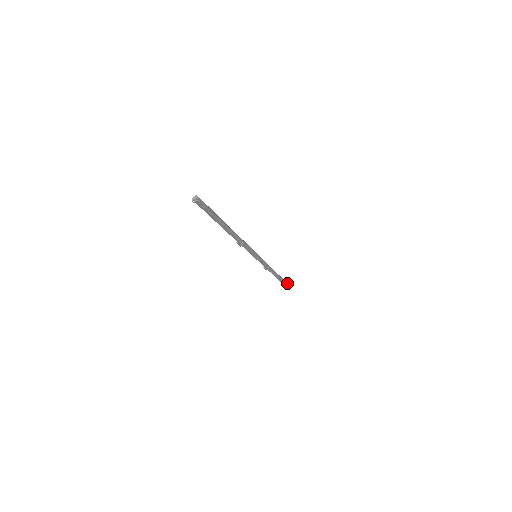
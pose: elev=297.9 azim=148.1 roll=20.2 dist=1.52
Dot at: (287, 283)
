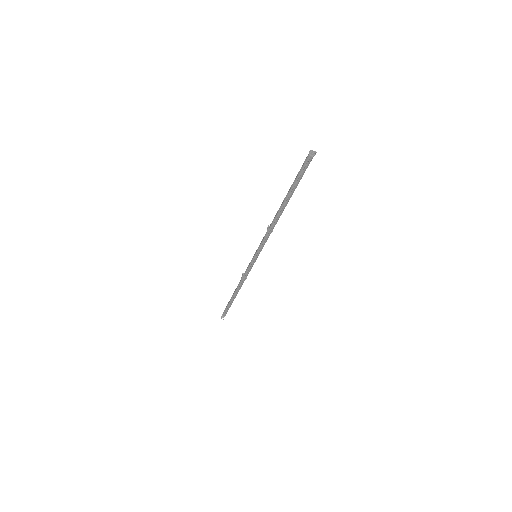
Dot at: occluded
